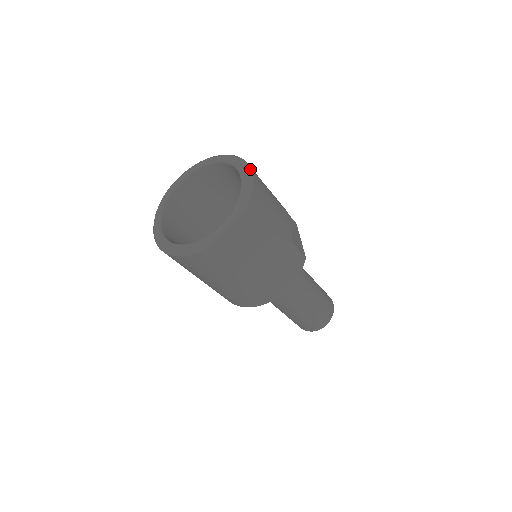
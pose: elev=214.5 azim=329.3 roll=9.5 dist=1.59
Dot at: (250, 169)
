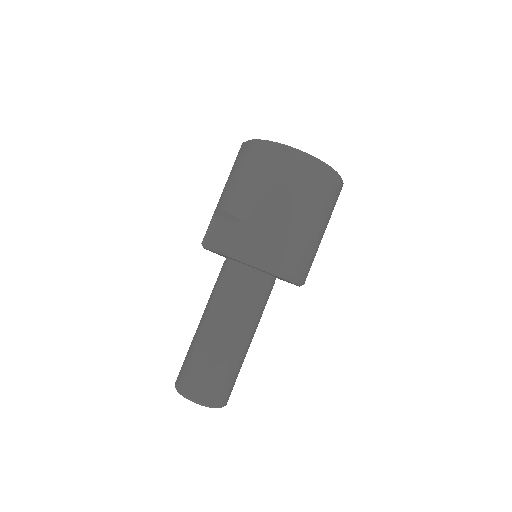
Dot at: occluded
